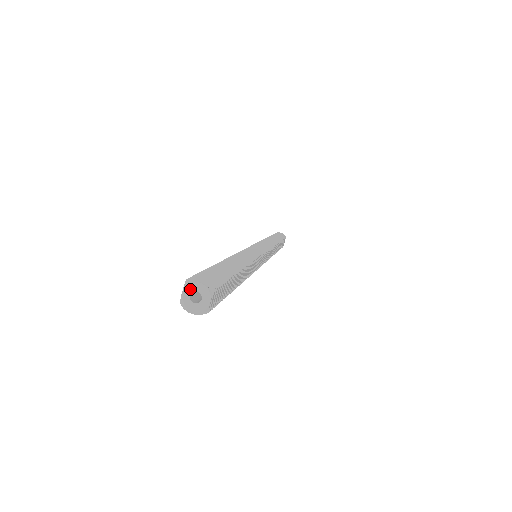
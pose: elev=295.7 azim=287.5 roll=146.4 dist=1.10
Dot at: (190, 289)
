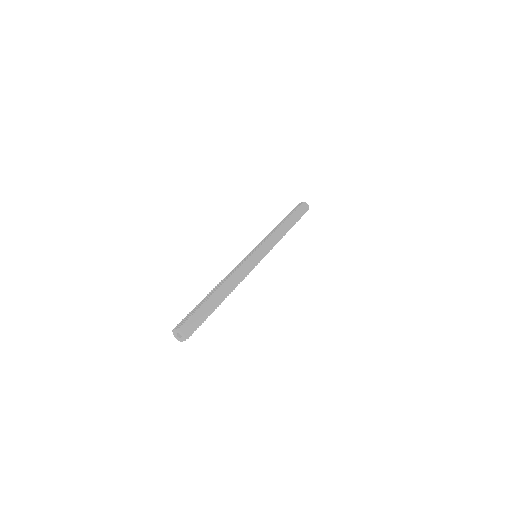
Dot at: (179, 332)
